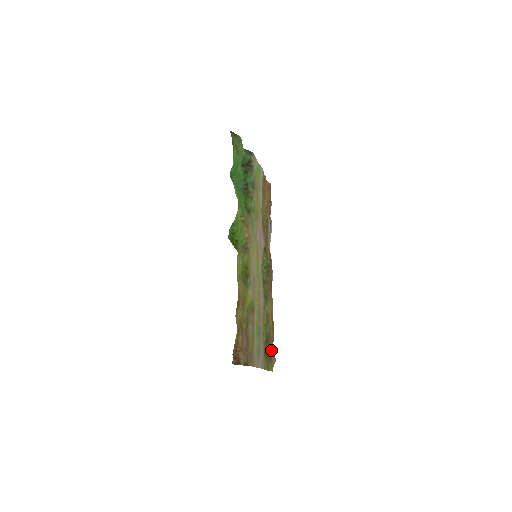
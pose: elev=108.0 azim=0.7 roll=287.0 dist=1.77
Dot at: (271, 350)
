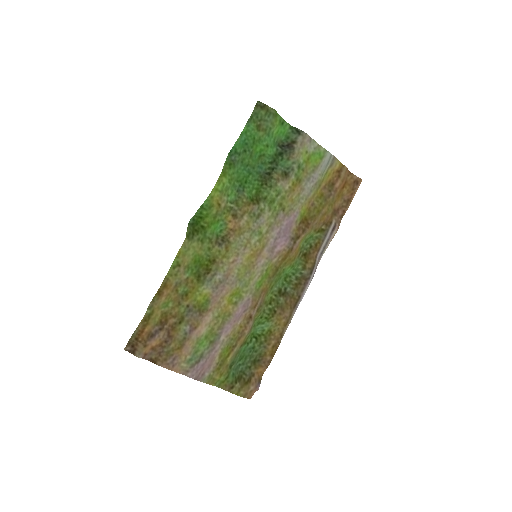
Dot at: (259, 374)
